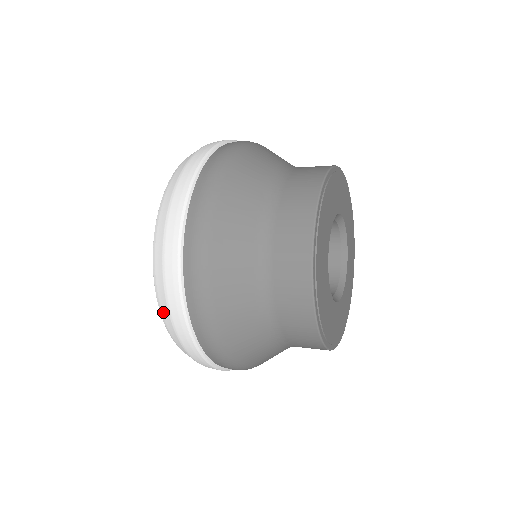
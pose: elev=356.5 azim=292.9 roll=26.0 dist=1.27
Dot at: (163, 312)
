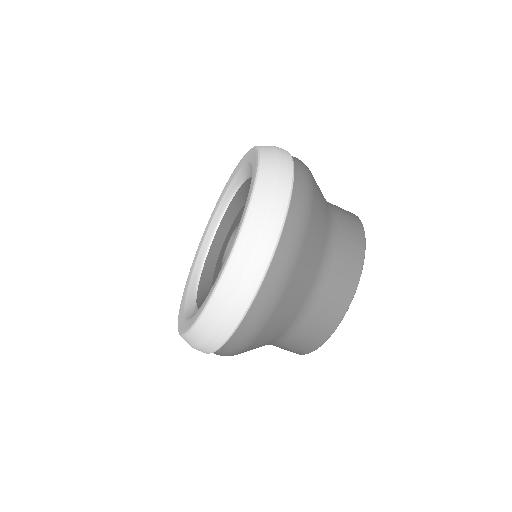
Dot at: (260, 197)
